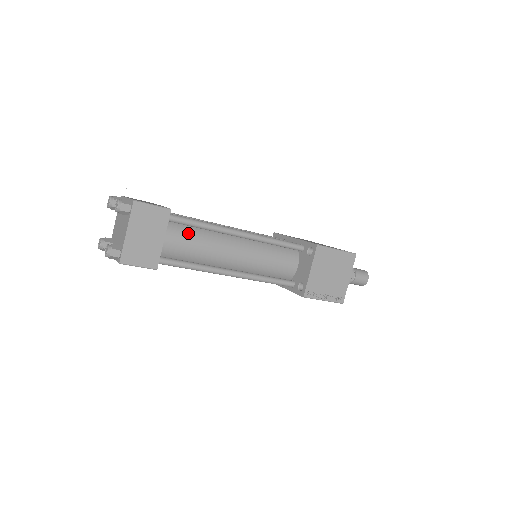
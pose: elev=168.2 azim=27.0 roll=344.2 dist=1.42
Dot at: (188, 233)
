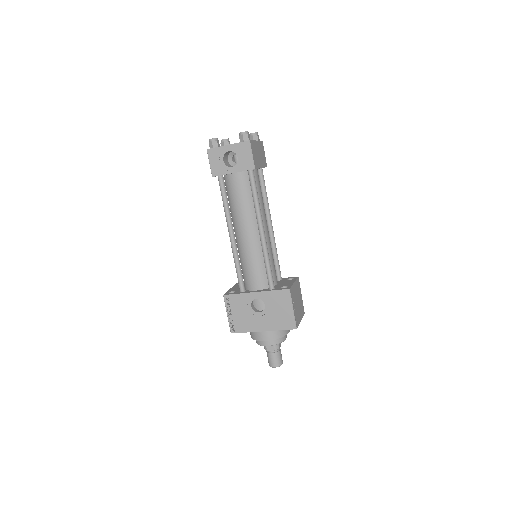
Dot at: occluded
